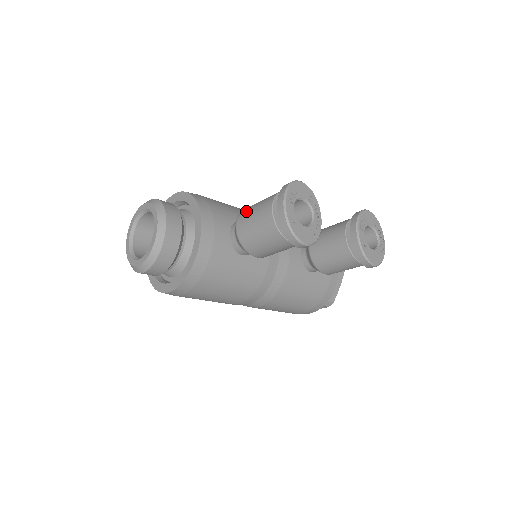
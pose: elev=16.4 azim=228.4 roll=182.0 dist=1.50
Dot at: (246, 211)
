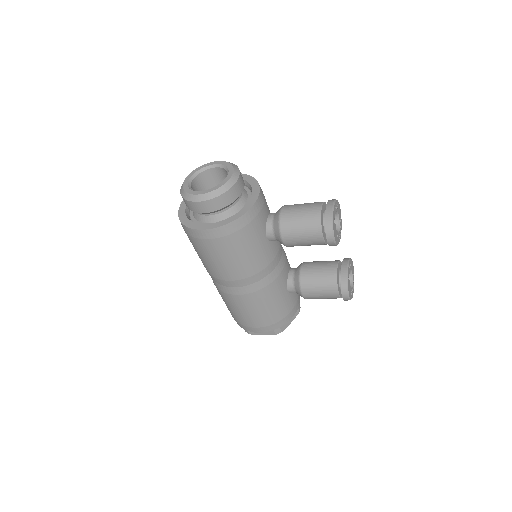
Dot at: occluded
